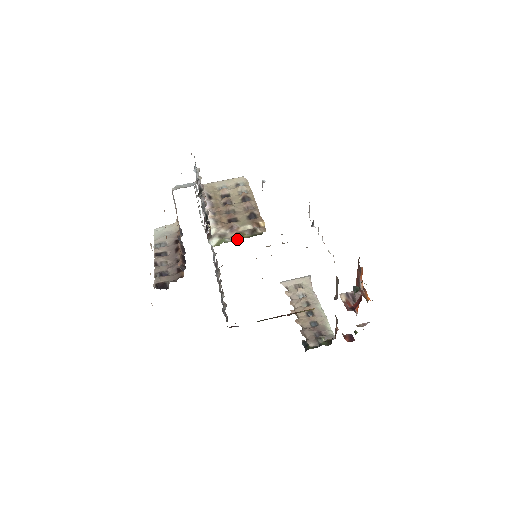
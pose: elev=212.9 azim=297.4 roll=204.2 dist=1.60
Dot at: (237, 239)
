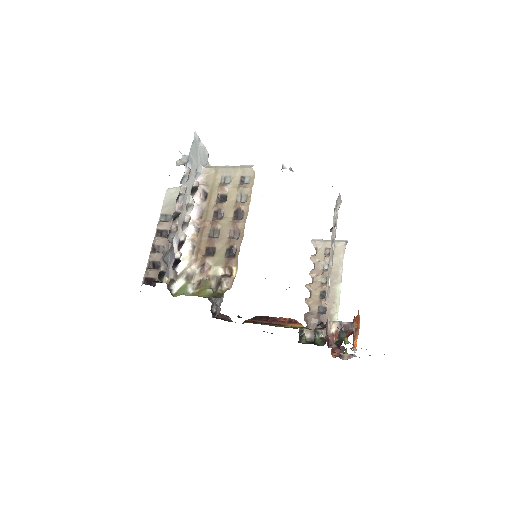
Dot at: (197, 294)
